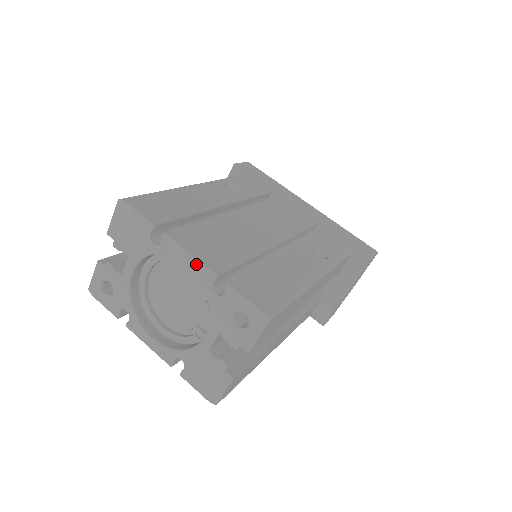
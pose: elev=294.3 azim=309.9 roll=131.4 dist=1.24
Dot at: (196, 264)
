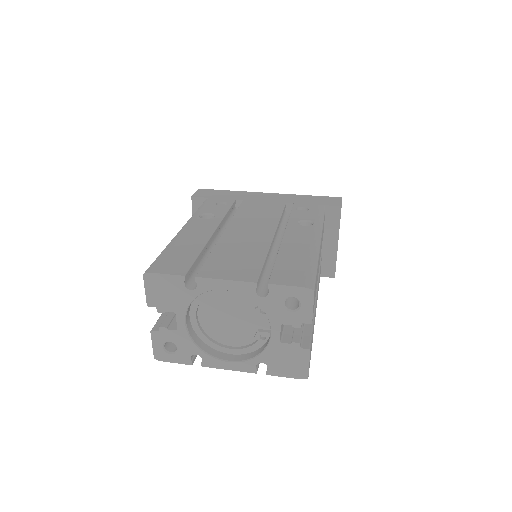
Dot at: (235, 285)
